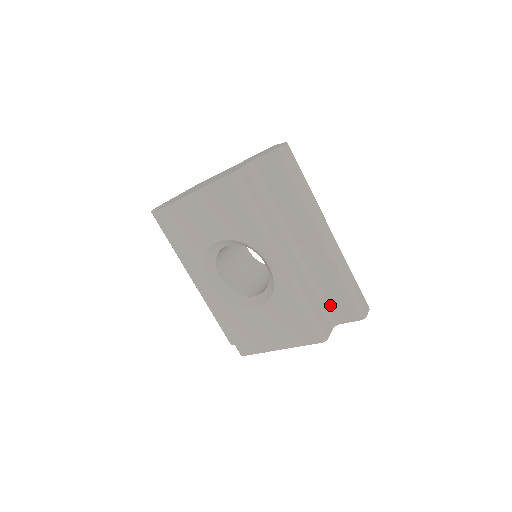
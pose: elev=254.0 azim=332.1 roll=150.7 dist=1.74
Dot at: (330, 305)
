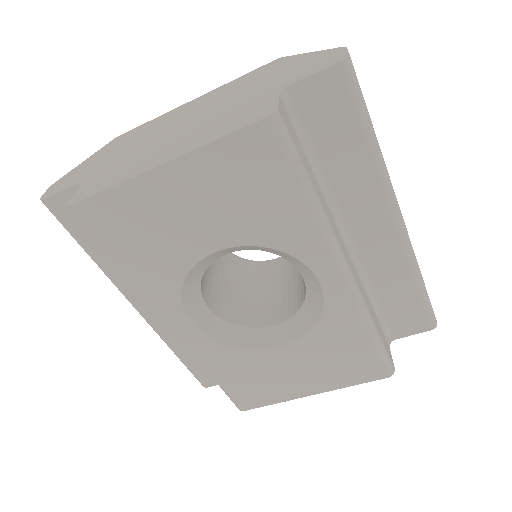
Dot at: (387, 316)
